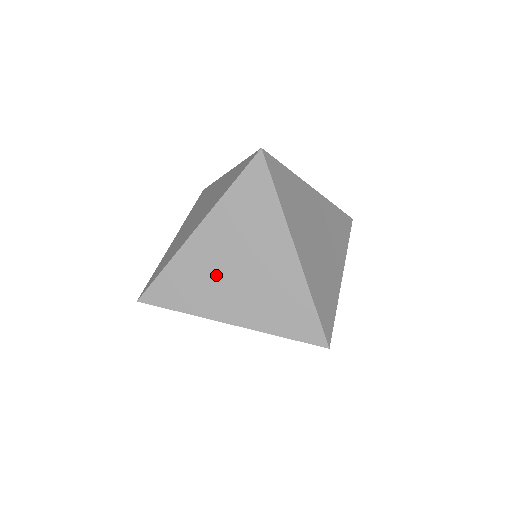
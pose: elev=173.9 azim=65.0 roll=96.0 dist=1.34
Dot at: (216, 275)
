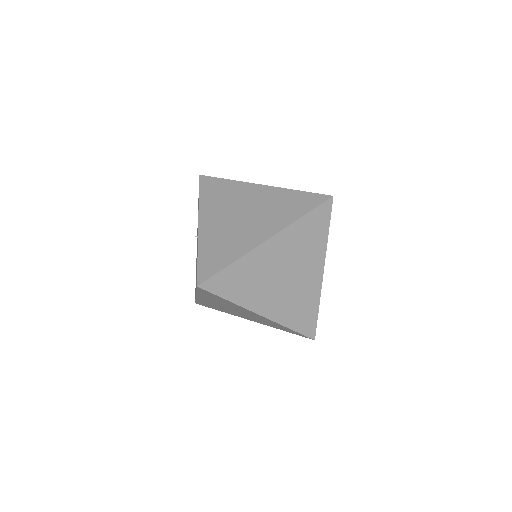
Dot at: (268, 278)
